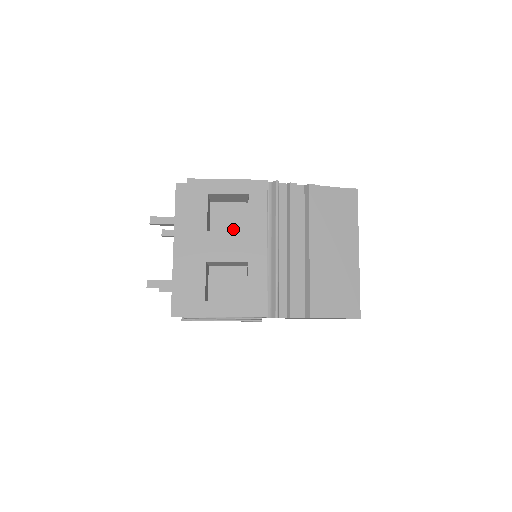
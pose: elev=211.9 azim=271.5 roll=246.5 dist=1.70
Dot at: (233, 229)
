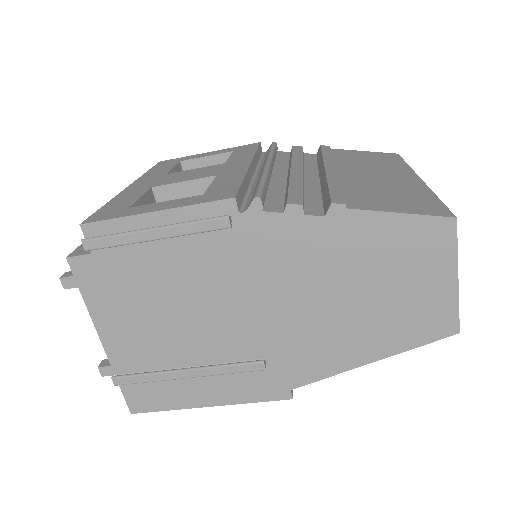
Dot at: occluded
